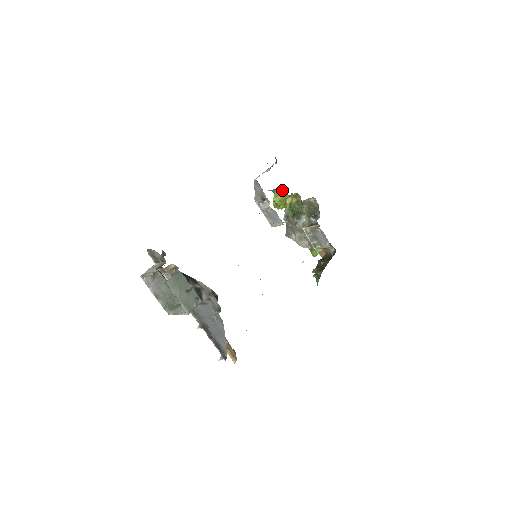
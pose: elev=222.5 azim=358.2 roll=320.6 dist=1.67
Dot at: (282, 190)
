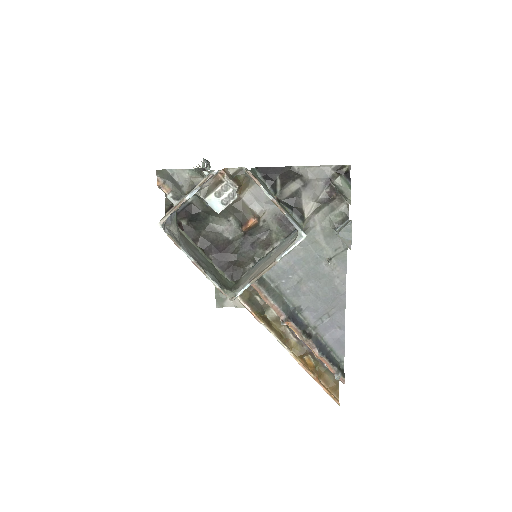
Dot at: occluded
